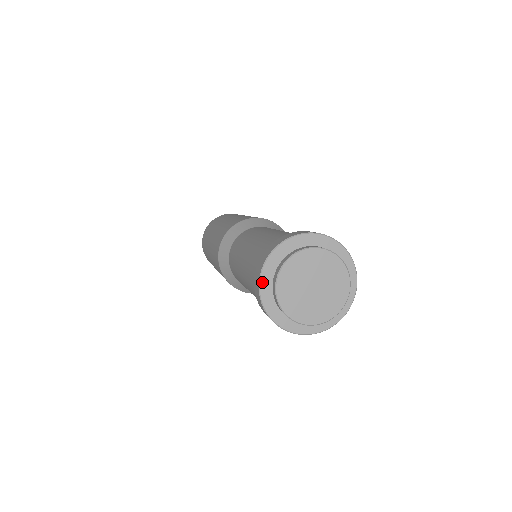
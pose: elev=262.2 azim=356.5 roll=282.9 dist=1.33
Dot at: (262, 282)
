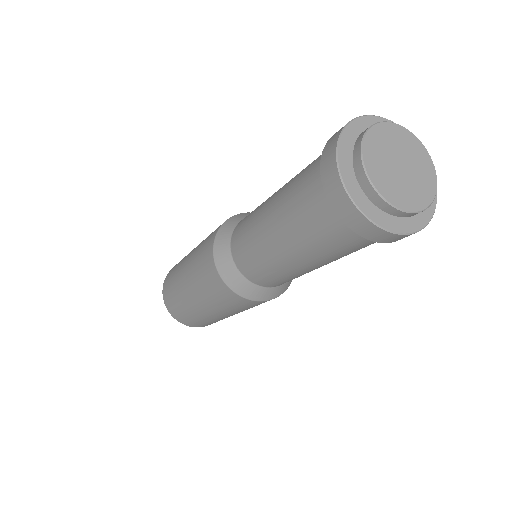
Dot at: (345, 134)
